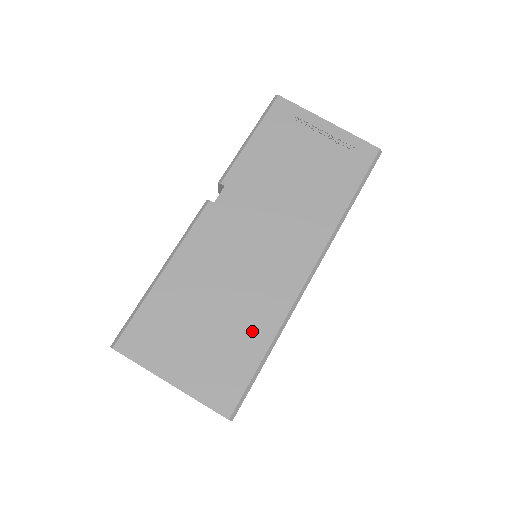
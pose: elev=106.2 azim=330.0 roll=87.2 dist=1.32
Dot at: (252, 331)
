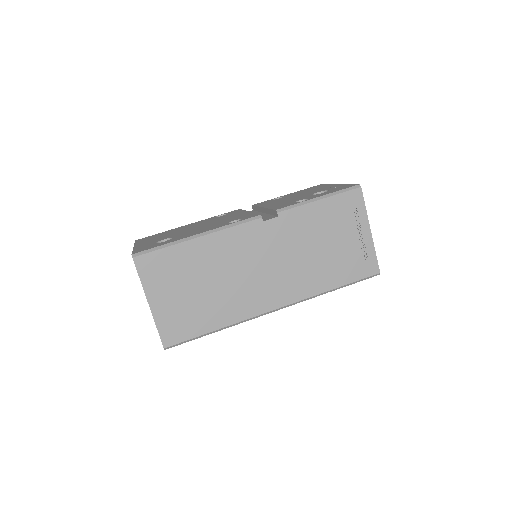
Dot at: (217, 313)
